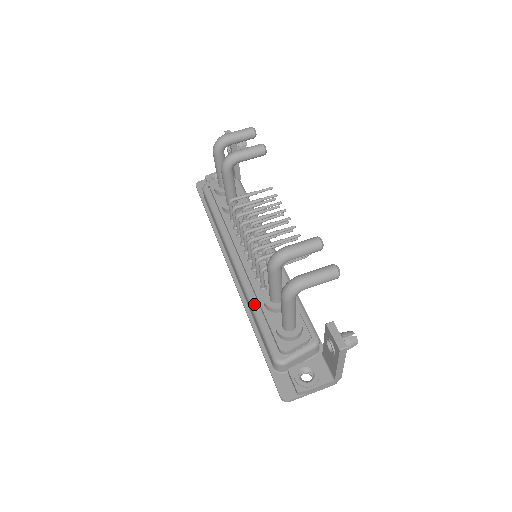
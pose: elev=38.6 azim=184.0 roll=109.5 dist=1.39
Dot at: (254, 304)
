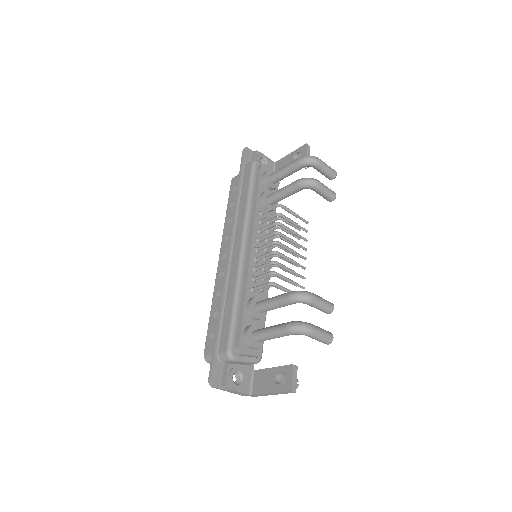
Dot at: (239, 296)
